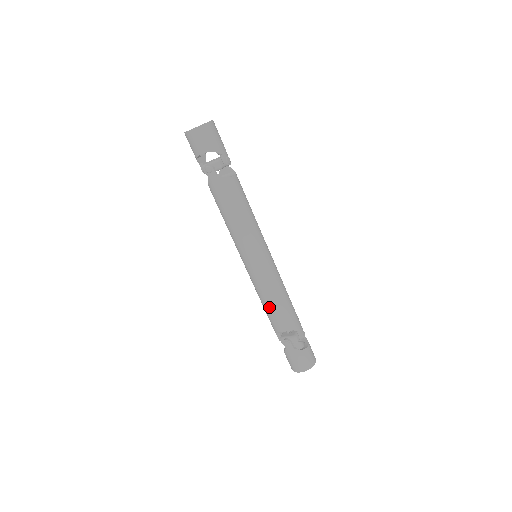
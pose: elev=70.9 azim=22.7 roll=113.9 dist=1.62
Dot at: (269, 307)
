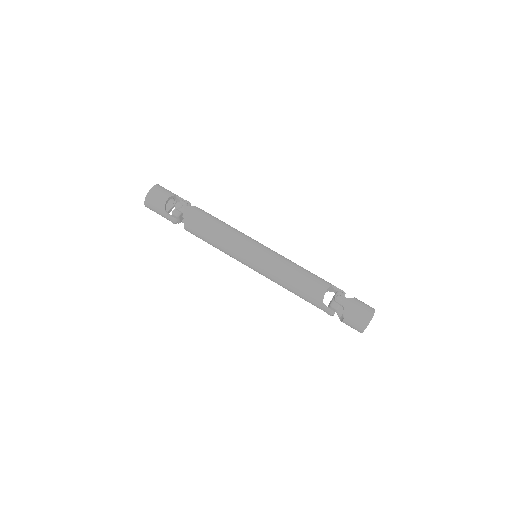
Dot at: (299, 277)
